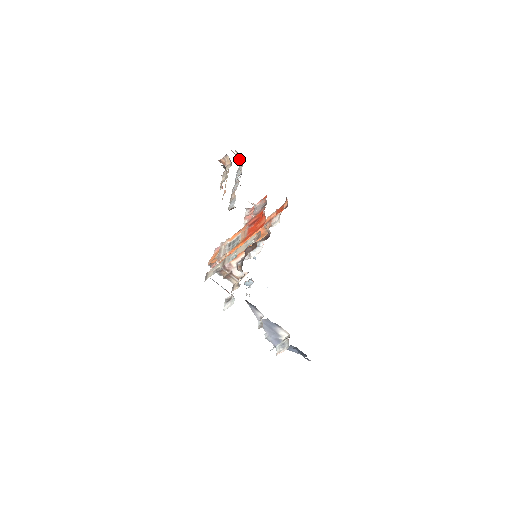
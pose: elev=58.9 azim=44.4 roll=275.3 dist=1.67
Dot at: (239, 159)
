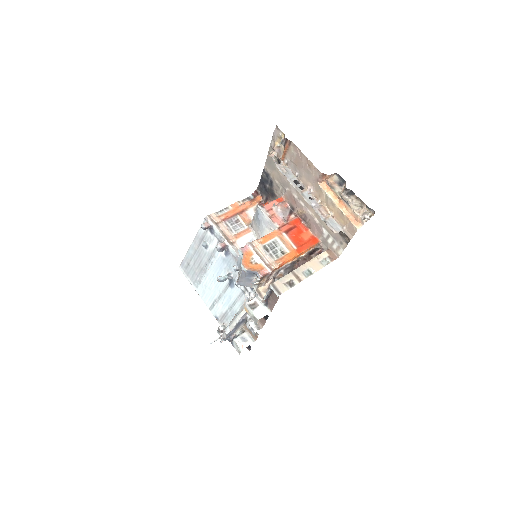
Dot at: (272, 153)
